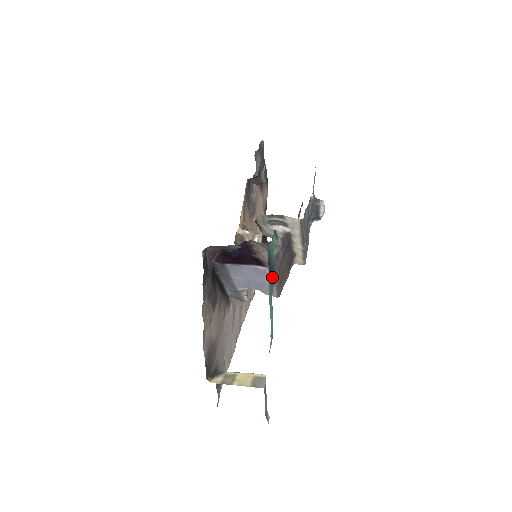
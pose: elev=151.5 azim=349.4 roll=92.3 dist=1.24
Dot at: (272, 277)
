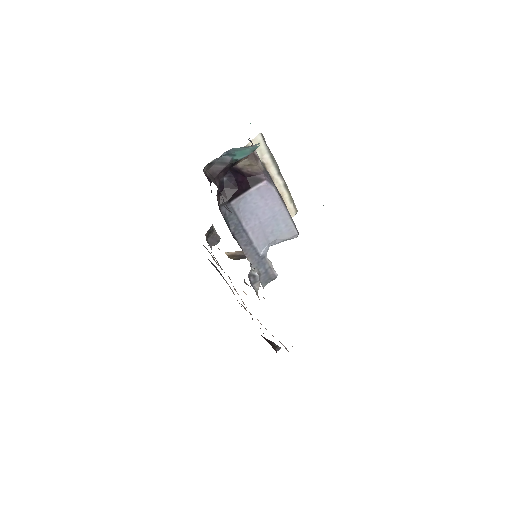
Dot at: occluded
